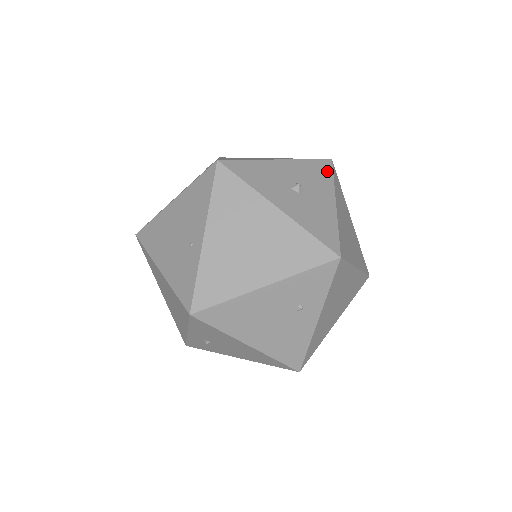
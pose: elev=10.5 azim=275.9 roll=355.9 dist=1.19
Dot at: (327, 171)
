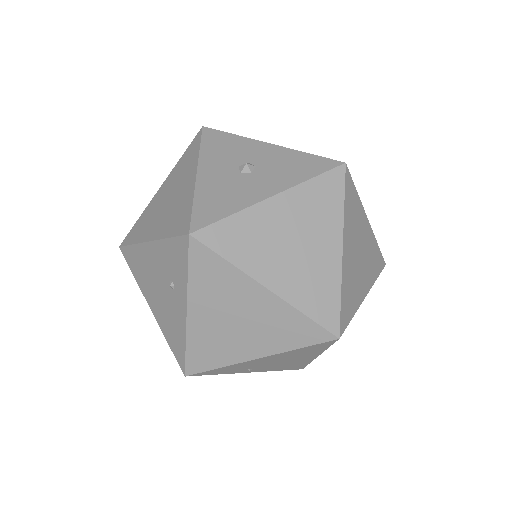
Dot at: (315, 169)
